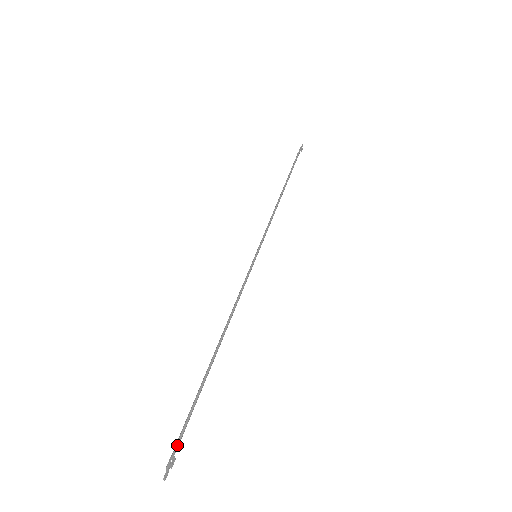
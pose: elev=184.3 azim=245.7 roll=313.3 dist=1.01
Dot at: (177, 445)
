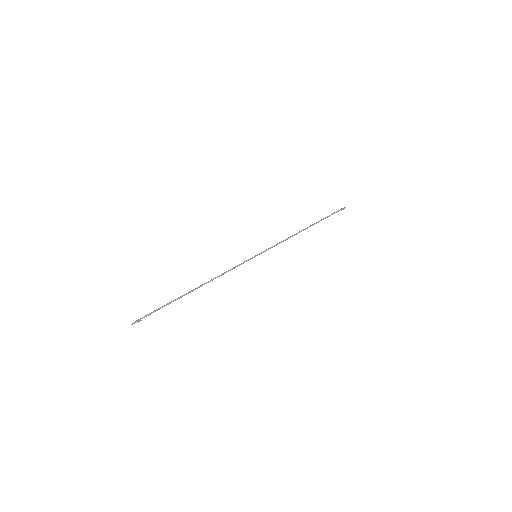
Dot at: (146, 315)
